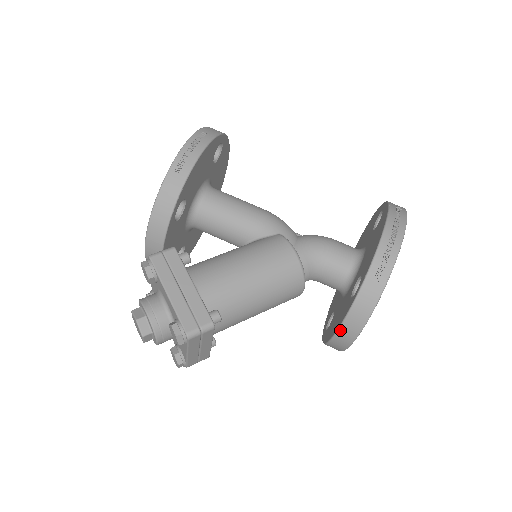
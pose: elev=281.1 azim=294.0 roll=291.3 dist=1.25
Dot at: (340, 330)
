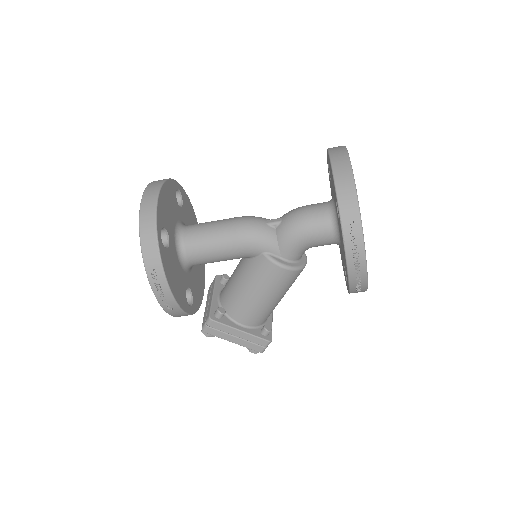
Dot at: occluded
